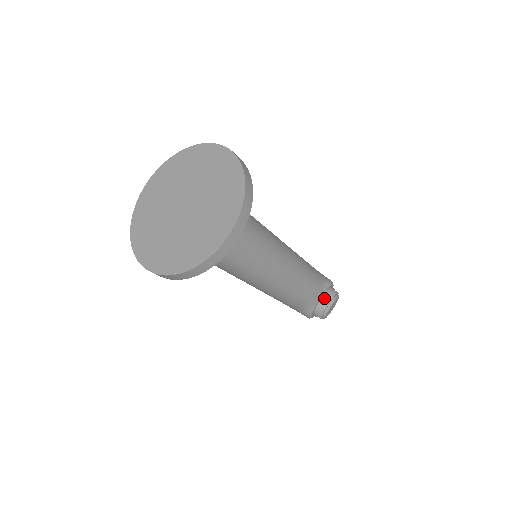
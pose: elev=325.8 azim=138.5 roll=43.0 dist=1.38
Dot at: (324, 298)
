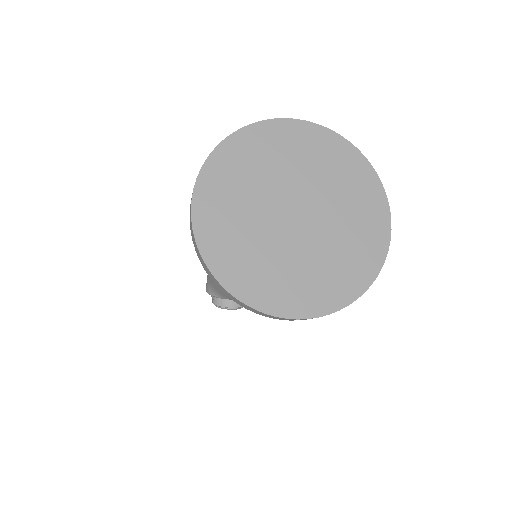
Dot at: occluded
